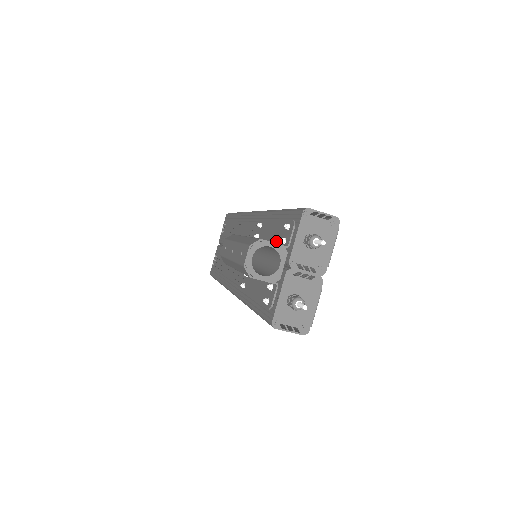
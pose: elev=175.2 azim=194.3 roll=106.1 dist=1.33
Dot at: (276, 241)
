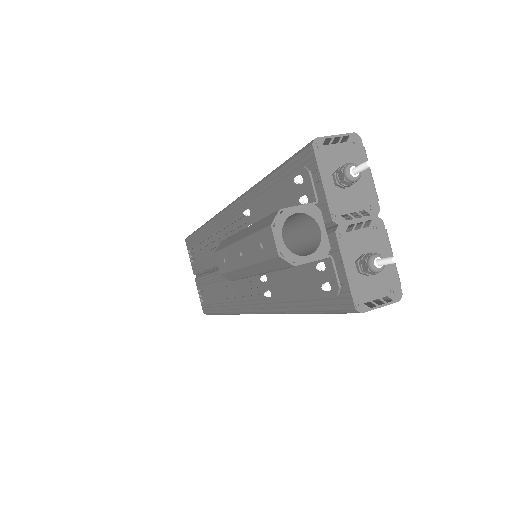
Dot at: occluded
